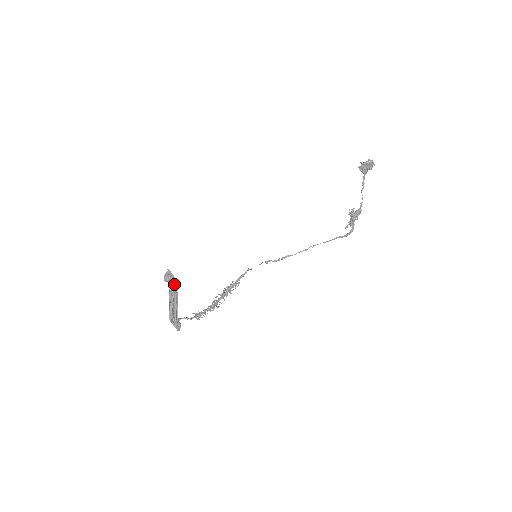
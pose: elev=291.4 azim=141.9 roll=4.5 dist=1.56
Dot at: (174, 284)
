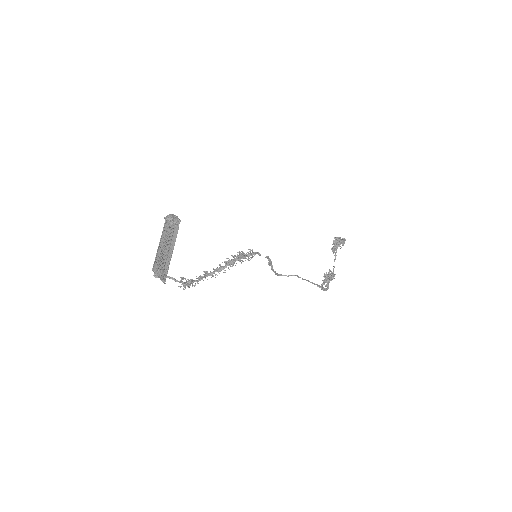
Dot at: (178, 227)
